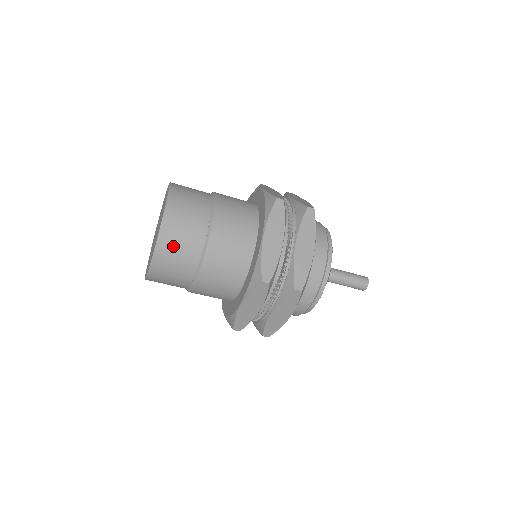
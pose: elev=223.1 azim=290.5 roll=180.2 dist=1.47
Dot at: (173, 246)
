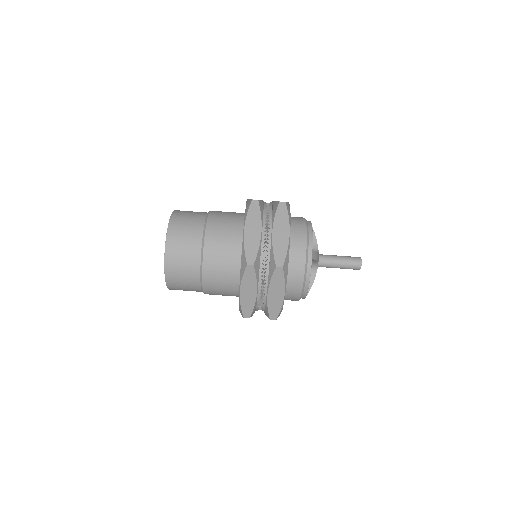
Dot at: (178, 253)
